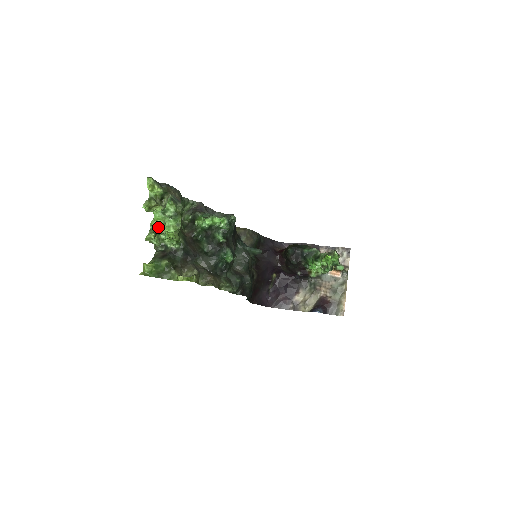
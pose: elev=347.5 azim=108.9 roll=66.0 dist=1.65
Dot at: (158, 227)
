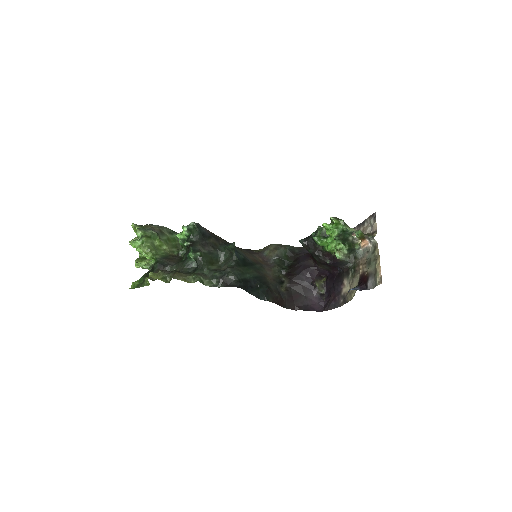
Dot at: (141, 254)
